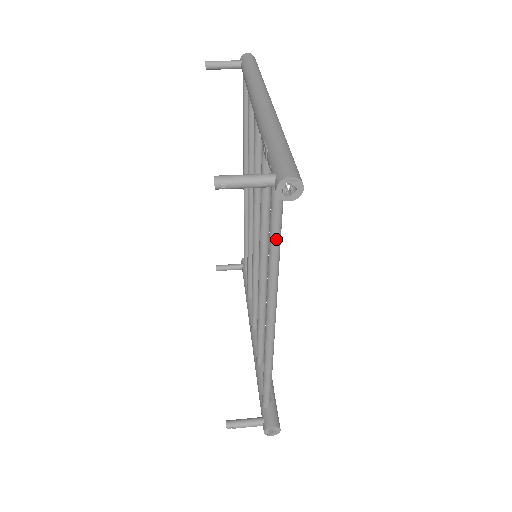
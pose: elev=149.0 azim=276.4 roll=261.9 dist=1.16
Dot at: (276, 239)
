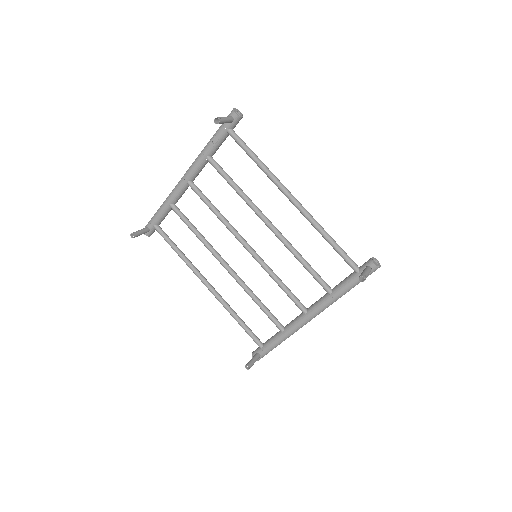
Dot at: (254, 153)
